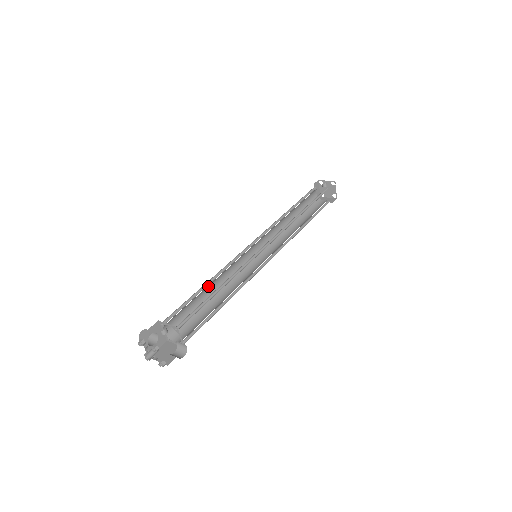
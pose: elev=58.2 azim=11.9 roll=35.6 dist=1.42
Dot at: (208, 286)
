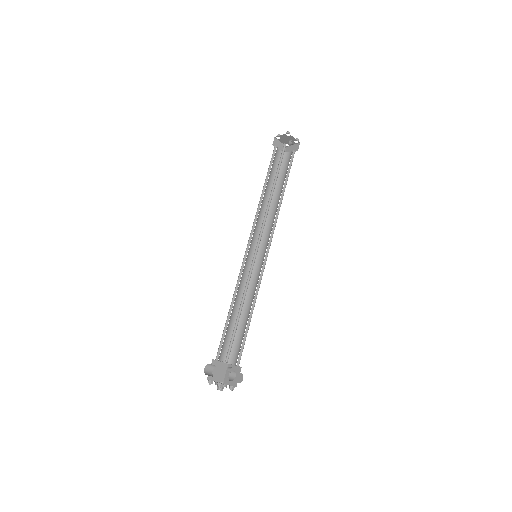
Dot at: occluded
